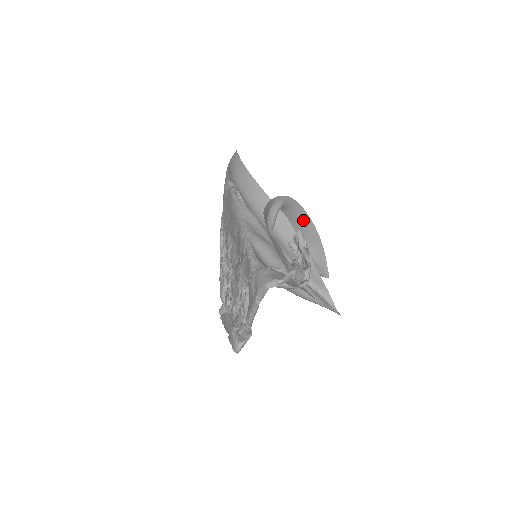
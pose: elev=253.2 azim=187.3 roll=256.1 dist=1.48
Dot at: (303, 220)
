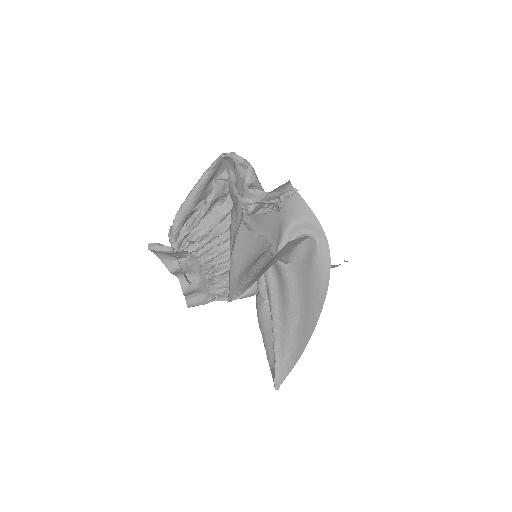
Dot at: (319, 292)
